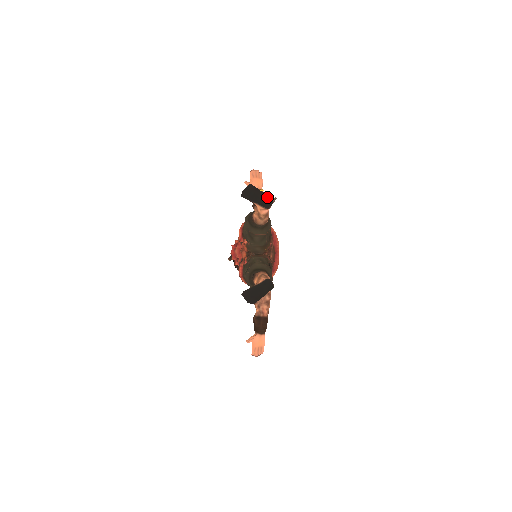
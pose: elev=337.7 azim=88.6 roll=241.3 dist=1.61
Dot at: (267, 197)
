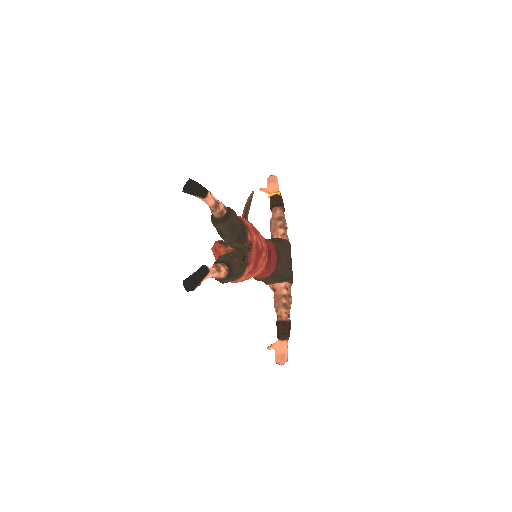
Dot at: (202, 187)
